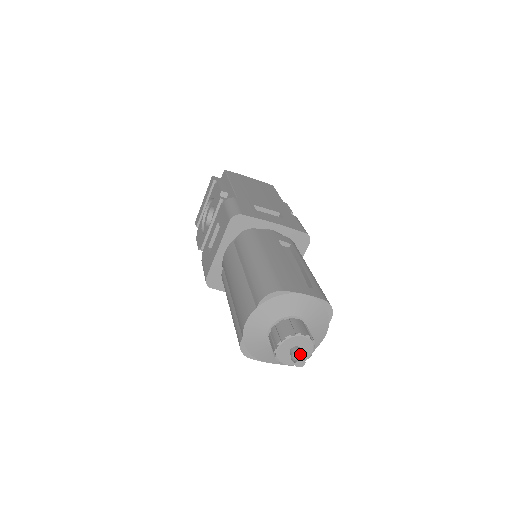
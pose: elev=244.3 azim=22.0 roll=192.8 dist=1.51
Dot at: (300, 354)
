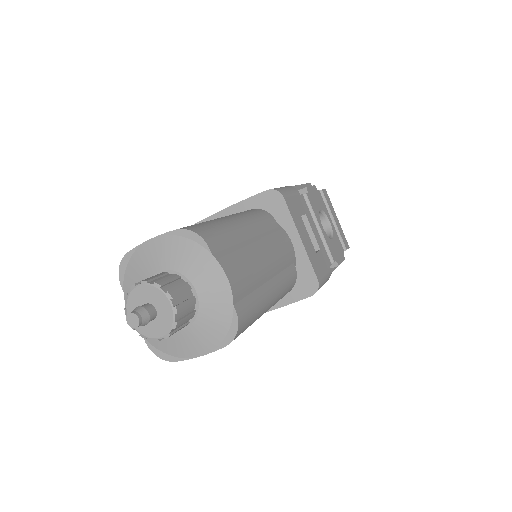
Dot at: (134, 309)
